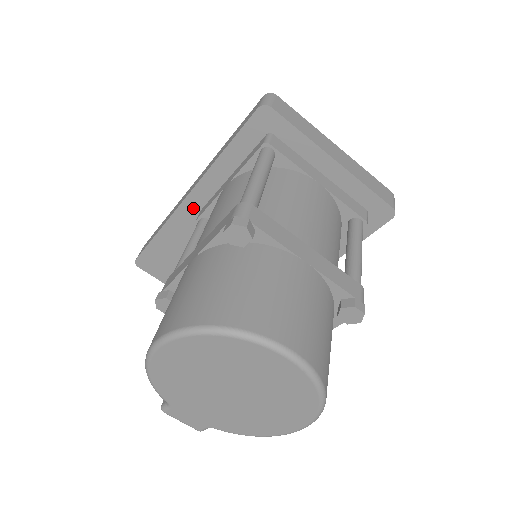
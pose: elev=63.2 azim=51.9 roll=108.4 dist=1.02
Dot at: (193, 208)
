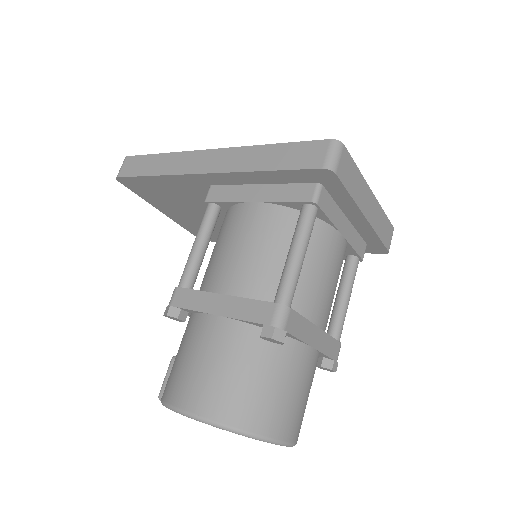
Dot at: (204, 181)
